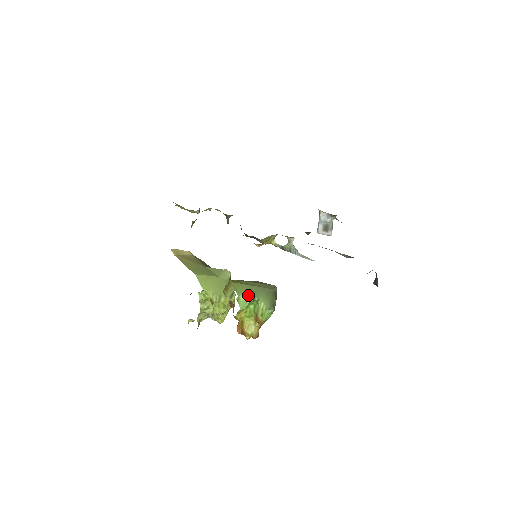
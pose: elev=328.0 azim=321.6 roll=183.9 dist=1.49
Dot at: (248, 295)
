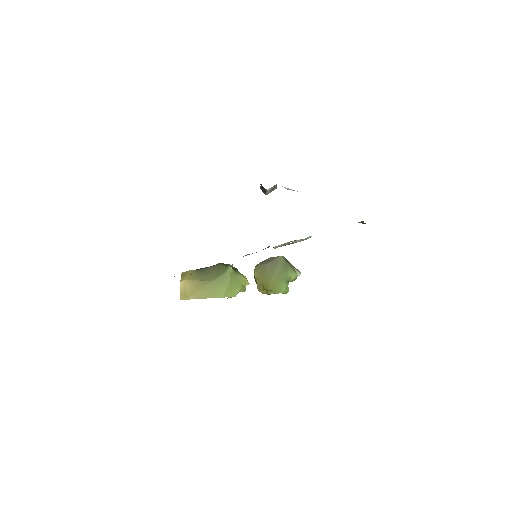
Dot at: (285, 285)
